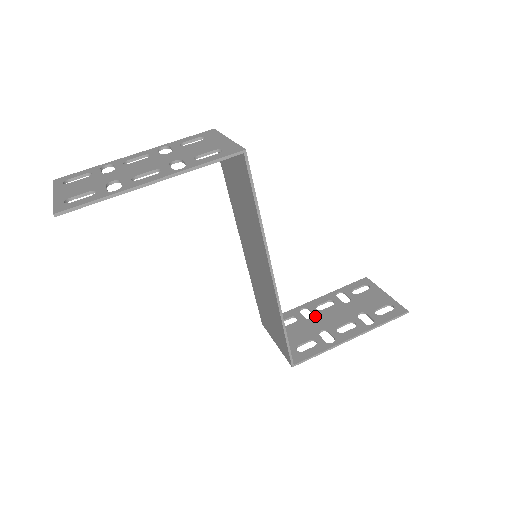
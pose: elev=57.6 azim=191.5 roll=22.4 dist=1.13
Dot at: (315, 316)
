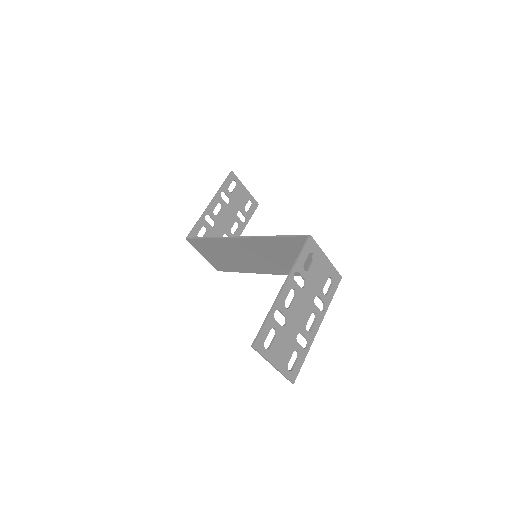
Dot at: (216, 222)
